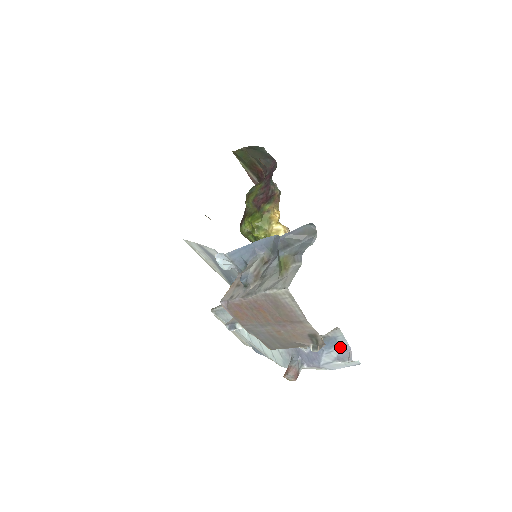
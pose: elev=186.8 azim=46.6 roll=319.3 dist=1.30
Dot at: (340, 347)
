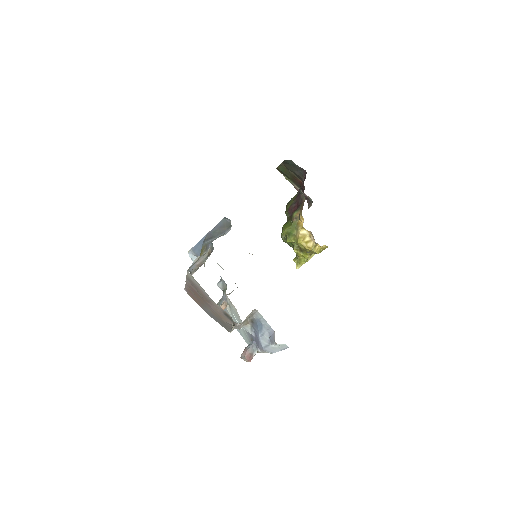
Dot at: (267, 329)
